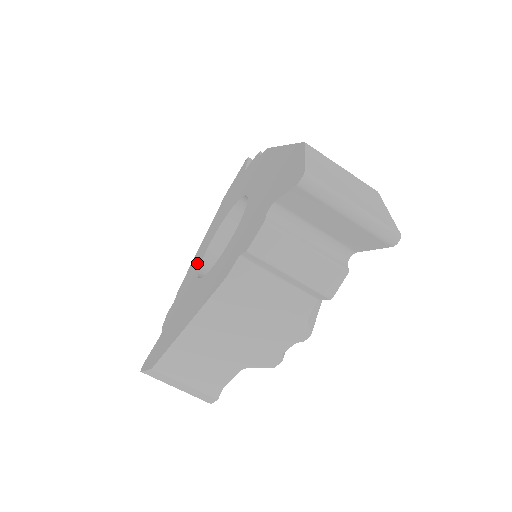
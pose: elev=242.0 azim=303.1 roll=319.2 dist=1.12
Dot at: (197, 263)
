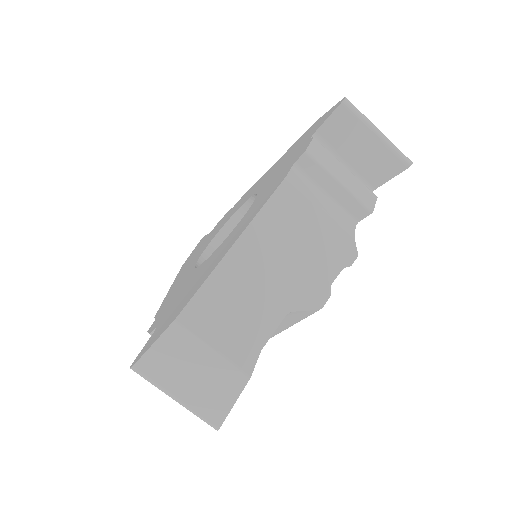
Dot at: (184, 279)
